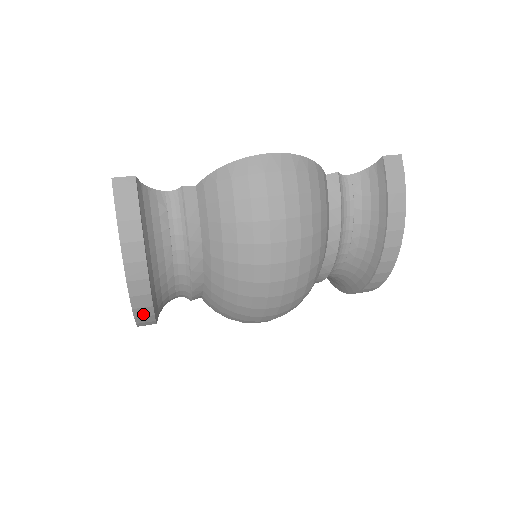
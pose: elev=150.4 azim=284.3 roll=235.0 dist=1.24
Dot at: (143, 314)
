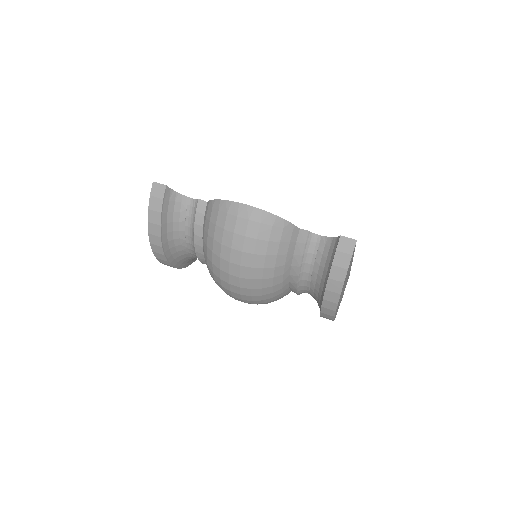
Dot at: (164, 262)
